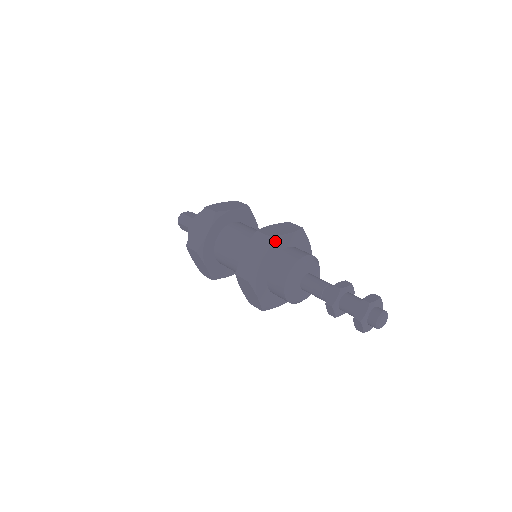
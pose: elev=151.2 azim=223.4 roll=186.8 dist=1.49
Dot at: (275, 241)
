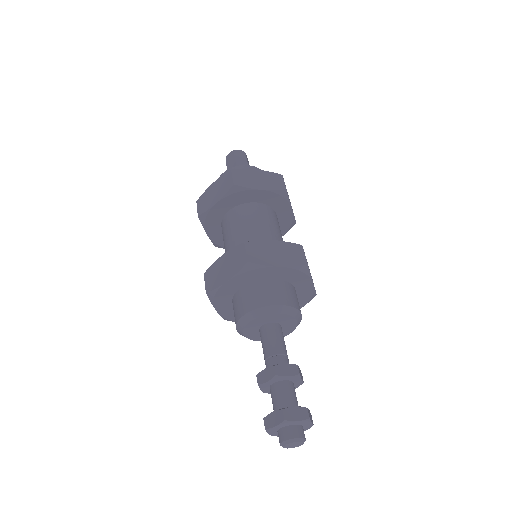
Dot at: (252, 269)
